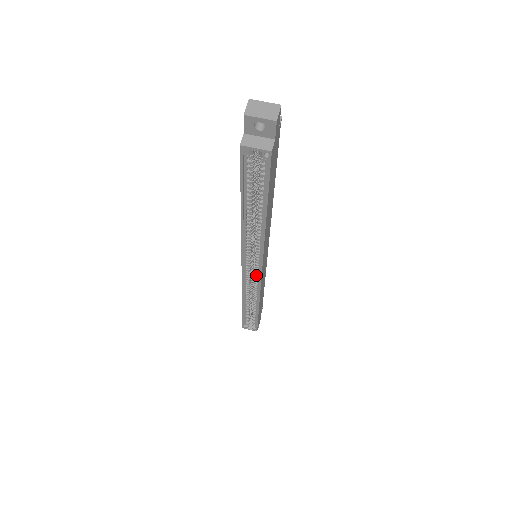
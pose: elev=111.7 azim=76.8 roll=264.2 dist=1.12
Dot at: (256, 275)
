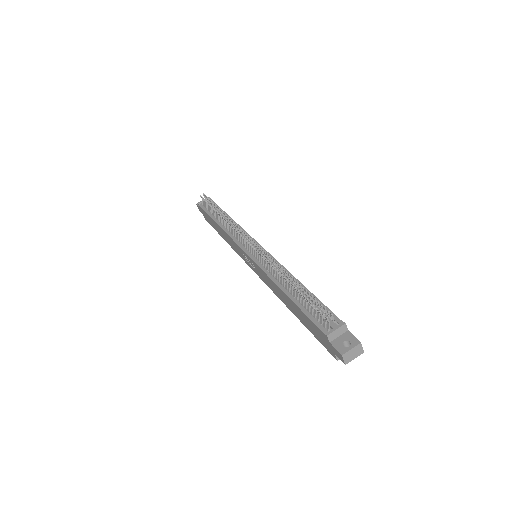
Dot at: occluded
